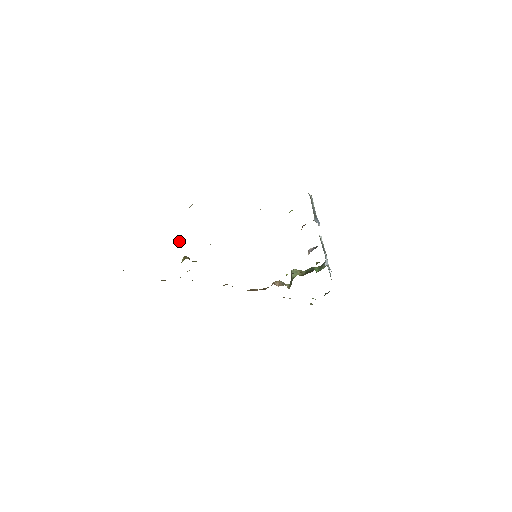
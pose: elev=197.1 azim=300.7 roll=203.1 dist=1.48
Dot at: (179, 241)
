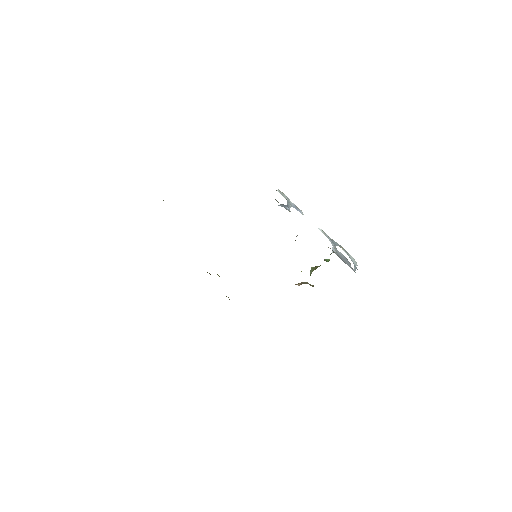
Dot at: occluded
